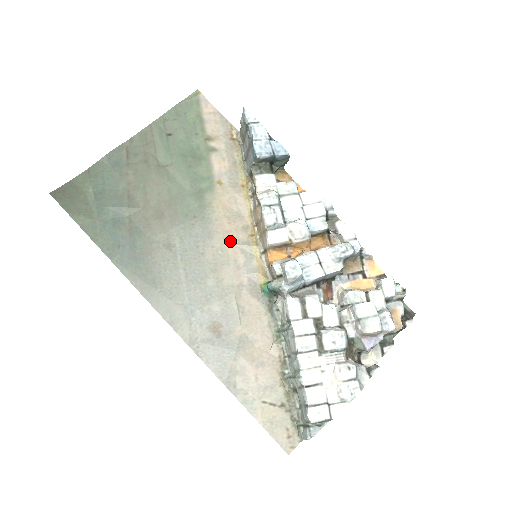
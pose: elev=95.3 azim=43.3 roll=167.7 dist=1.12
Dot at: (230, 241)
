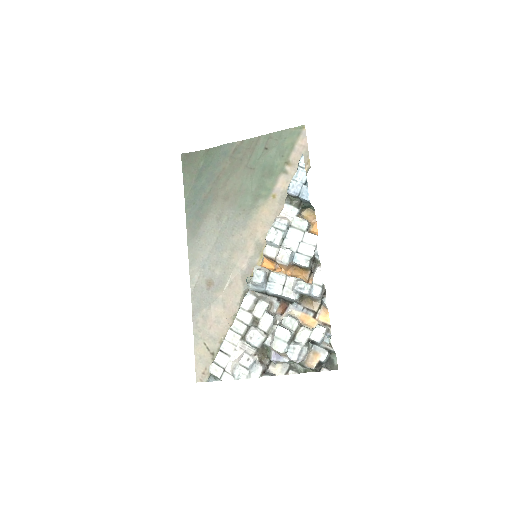
Dot at: (253, 238)
